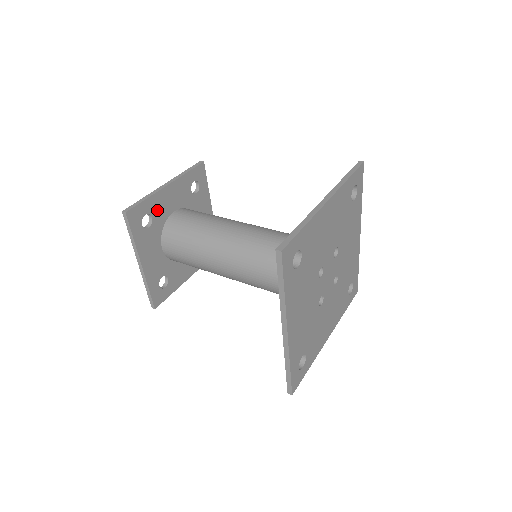
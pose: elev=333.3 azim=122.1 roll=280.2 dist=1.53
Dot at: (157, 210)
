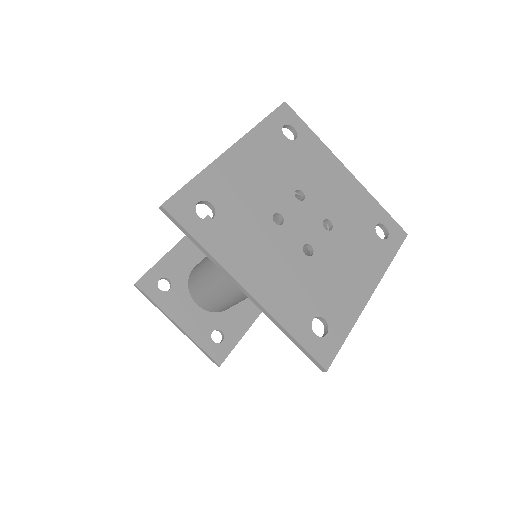
Dot at: (172, 272)
